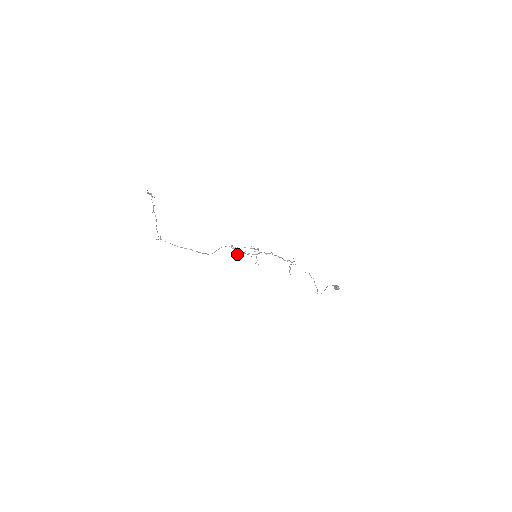
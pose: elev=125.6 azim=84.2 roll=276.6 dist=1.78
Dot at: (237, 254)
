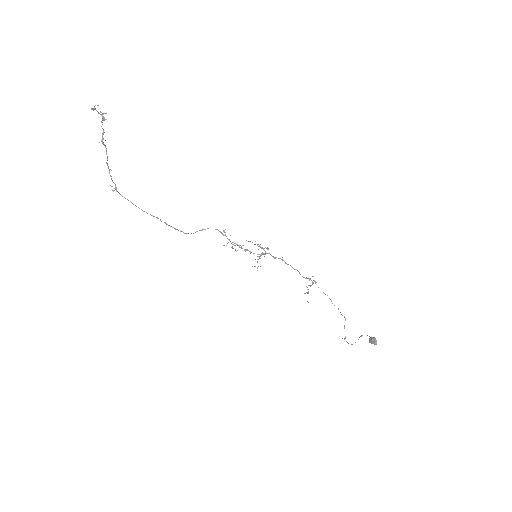
Dot at: (232, 247)
